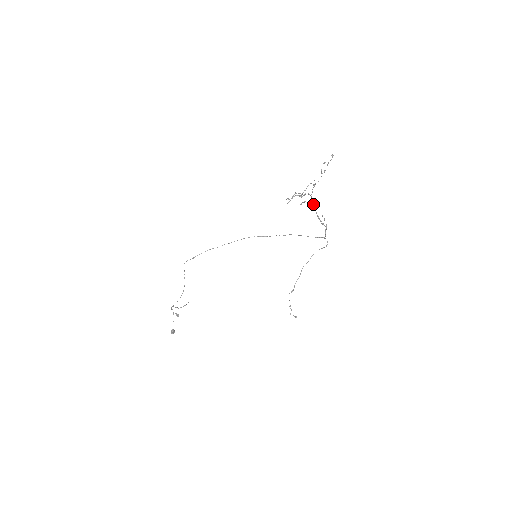
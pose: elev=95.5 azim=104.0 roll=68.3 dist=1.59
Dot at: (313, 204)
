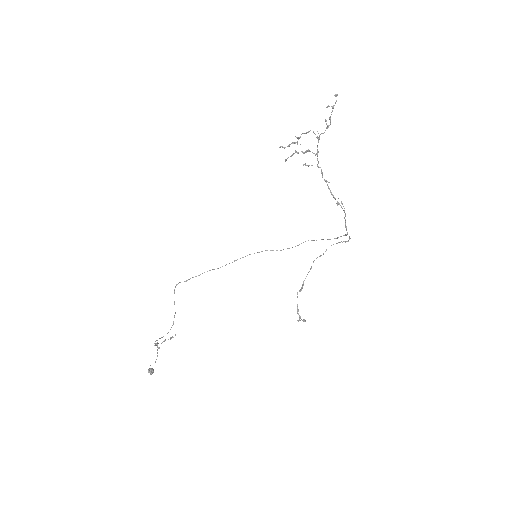
Dot at: (321, 172)
